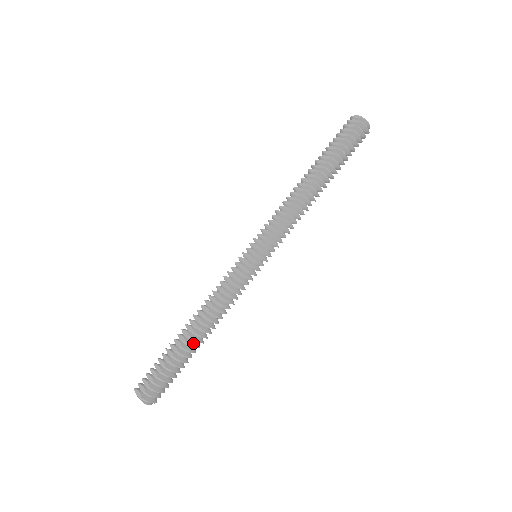
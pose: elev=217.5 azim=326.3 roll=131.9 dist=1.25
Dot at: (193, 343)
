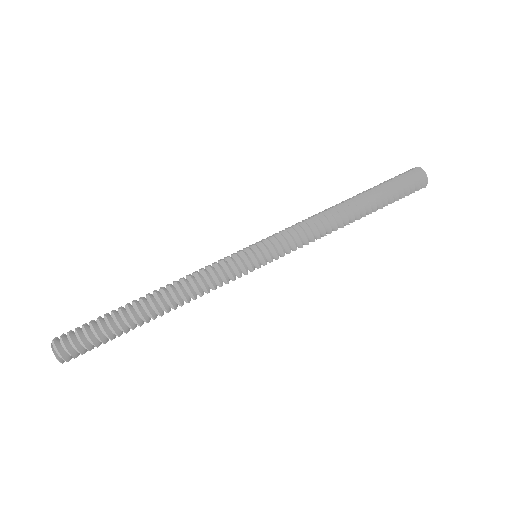
Dot at: (142, 309)
